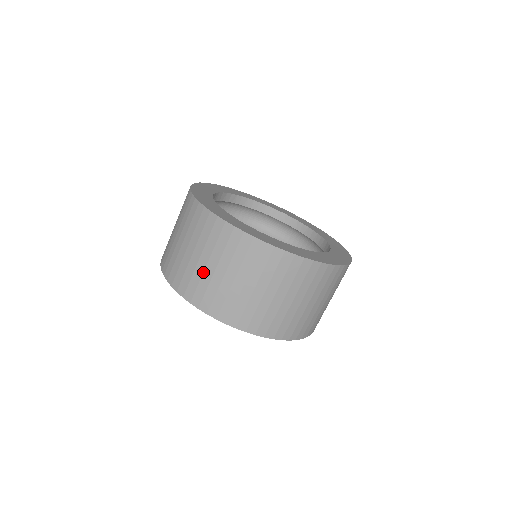
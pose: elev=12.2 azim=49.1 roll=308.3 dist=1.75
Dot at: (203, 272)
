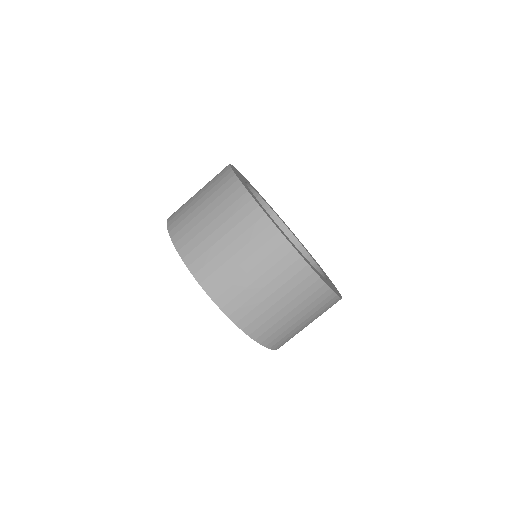
Dot at: (214, 243)
